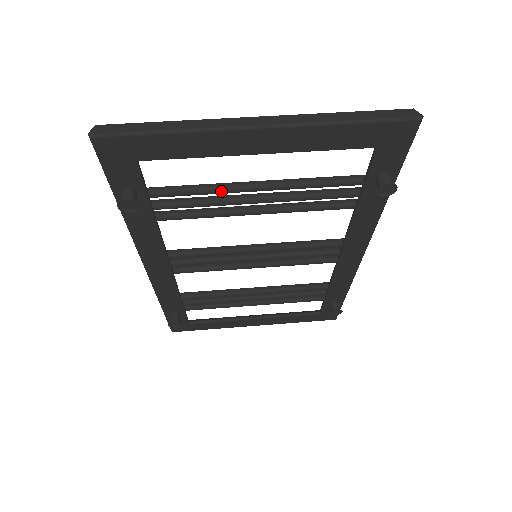
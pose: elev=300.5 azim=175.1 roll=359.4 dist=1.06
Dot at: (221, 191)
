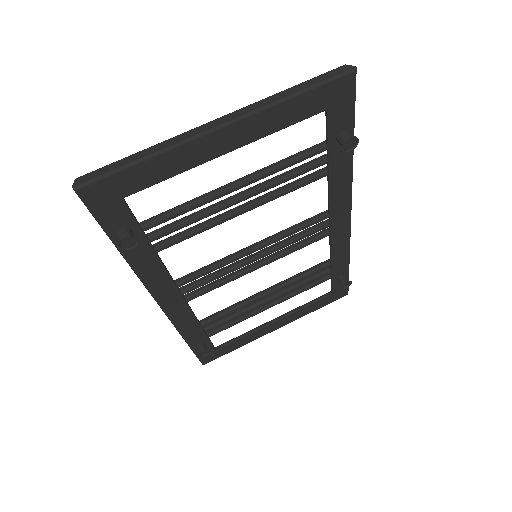
Dot at: (206, 201)
